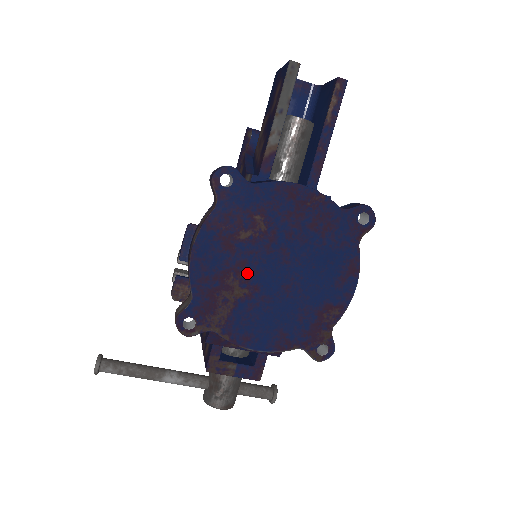
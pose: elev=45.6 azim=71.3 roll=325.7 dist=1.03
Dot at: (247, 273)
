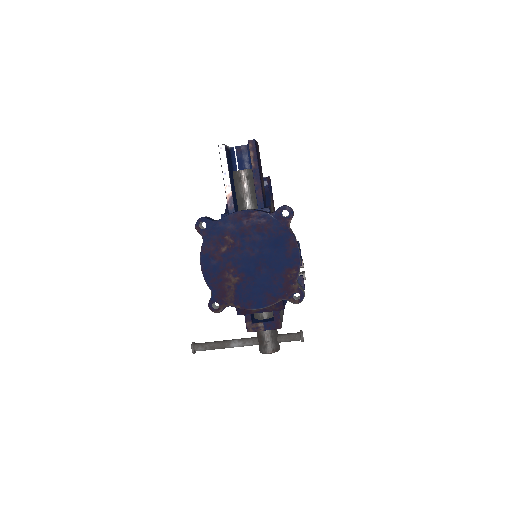
Dot at: (234, 268)
